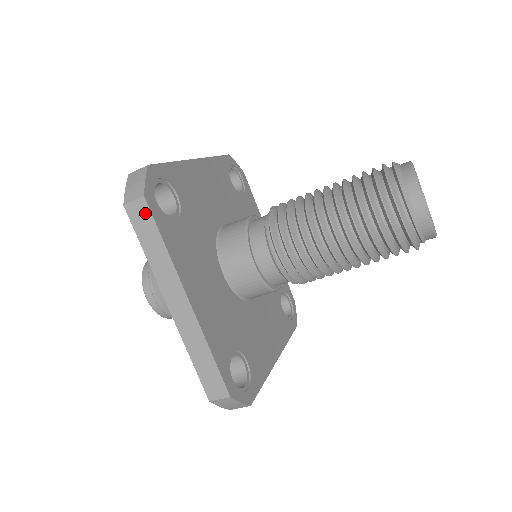
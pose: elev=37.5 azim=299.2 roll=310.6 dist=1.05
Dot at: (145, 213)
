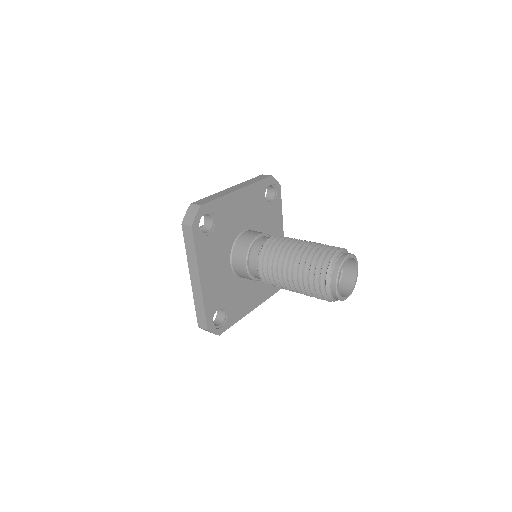
Dot at: (222, 331)
